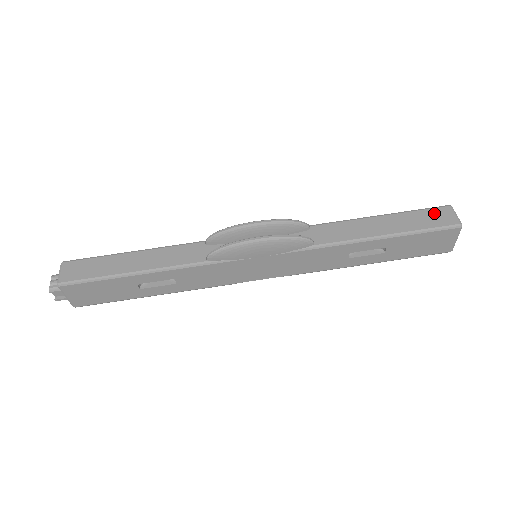
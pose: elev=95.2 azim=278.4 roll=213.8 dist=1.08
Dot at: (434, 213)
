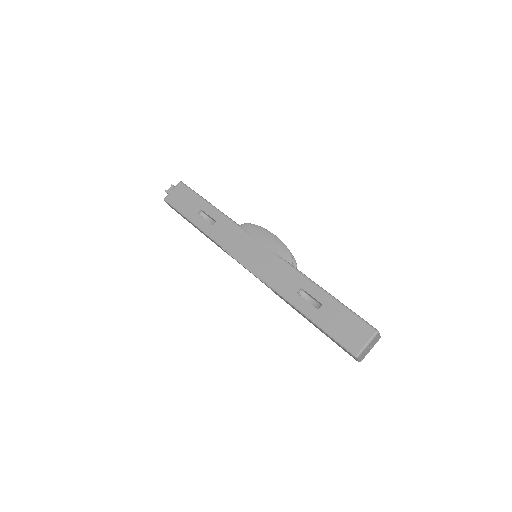
Dot at: occluded
